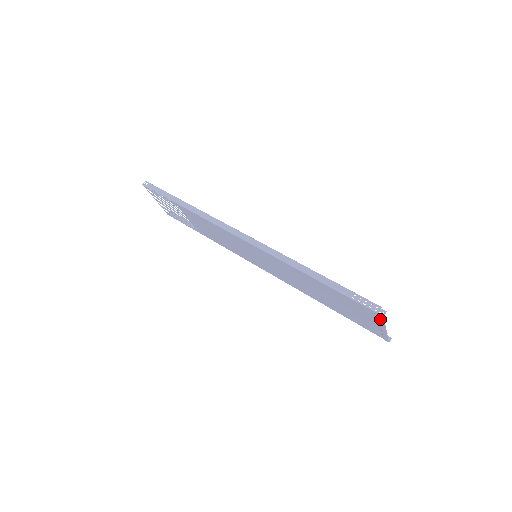
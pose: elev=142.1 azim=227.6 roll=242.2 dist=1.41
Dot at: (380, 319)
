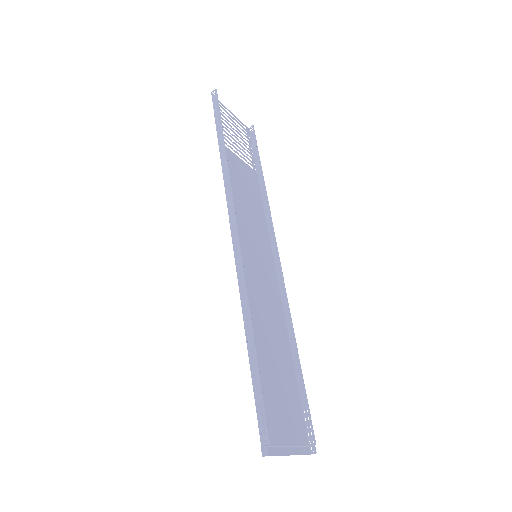
Dot at: (270, 449)
